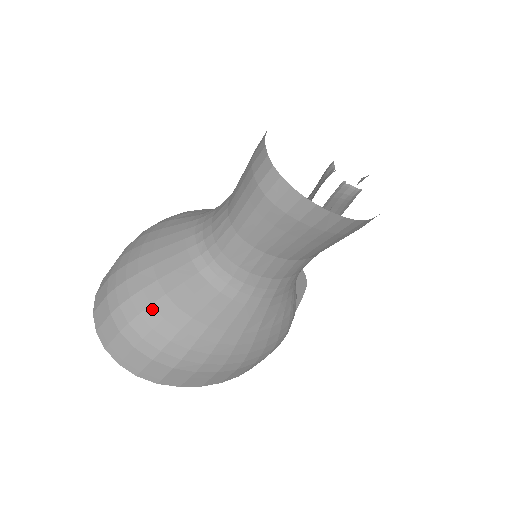
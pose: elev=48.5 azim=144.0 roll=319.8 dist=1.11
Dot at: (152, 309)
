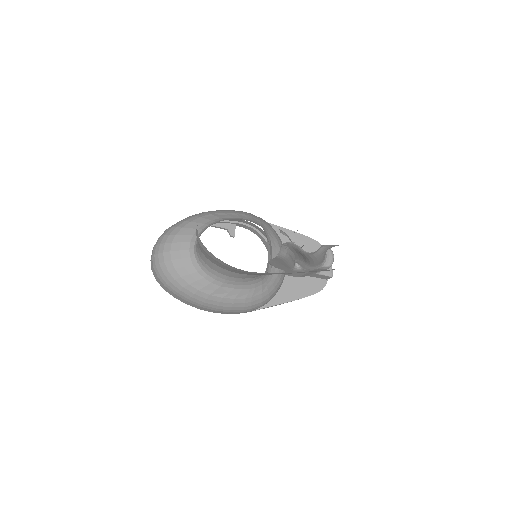
Dot at: (163, 255)
